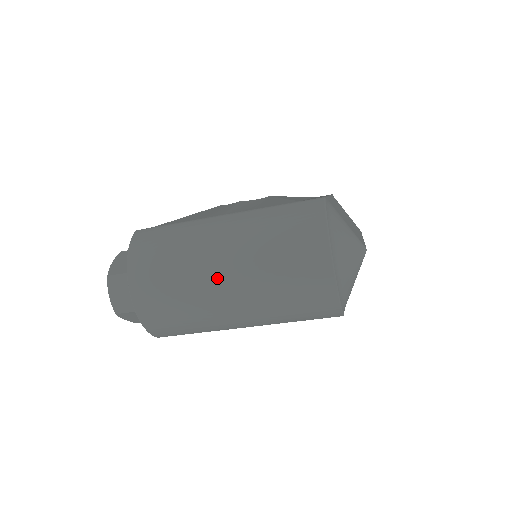
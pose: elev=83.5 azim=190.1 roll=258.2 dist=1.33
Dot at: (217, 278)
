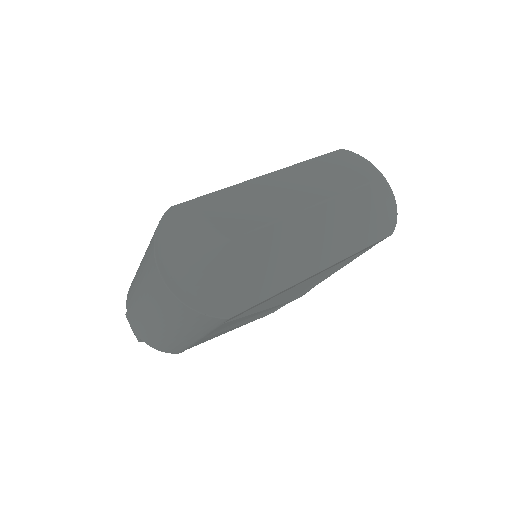
Dot at: (141, 306)
